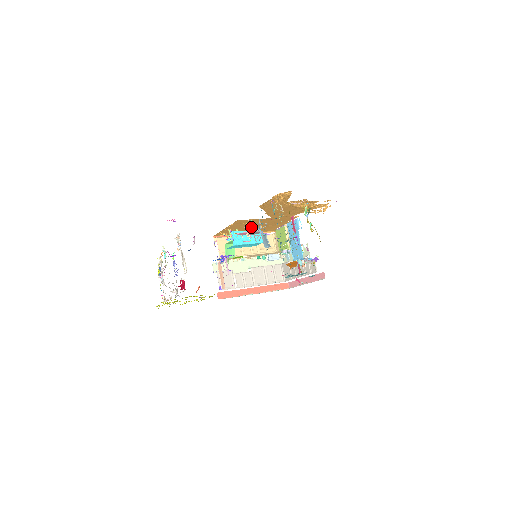
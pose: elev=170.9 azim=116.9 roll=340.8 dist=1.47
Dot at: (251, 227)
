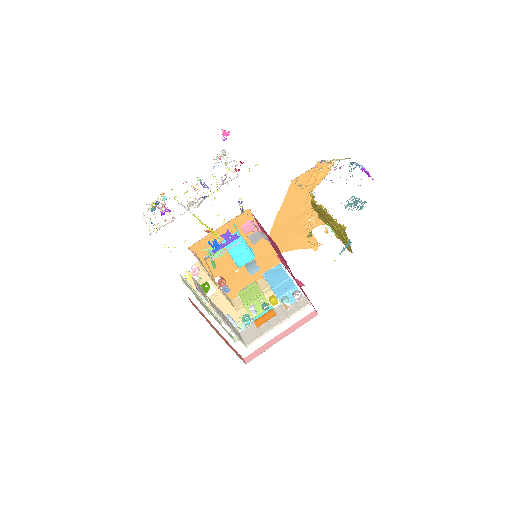
Dot at: occluded
